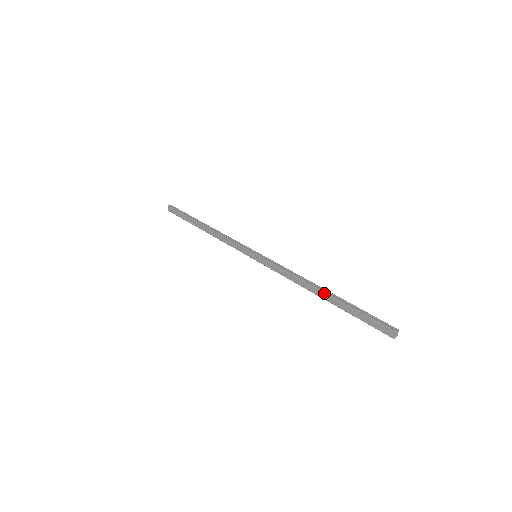
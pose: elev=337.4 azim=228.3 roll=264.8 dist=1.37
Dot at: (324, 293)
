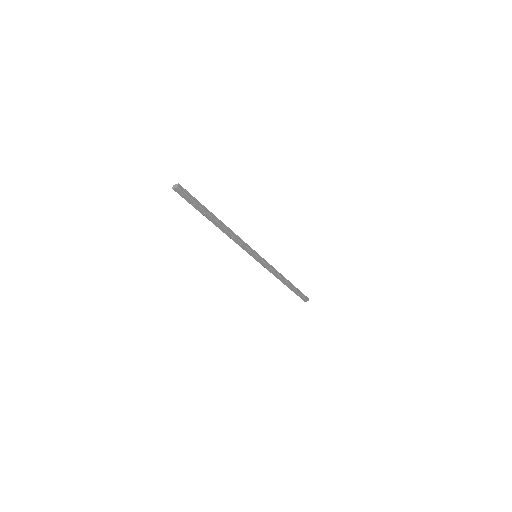
Dot at: (289, 284)
